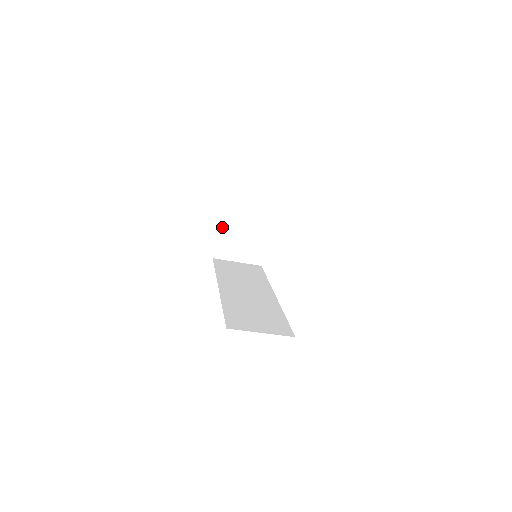
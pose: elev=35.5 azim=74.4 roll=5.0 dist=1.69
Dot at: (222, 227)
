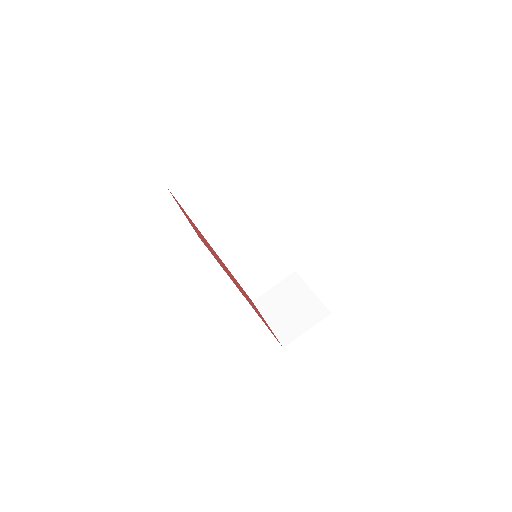
Dot at: (269, 321)
